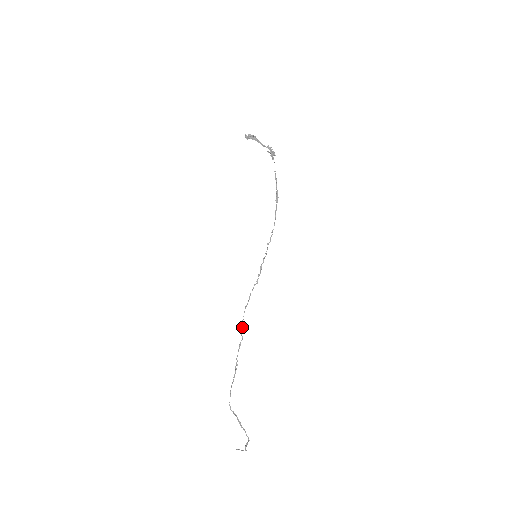
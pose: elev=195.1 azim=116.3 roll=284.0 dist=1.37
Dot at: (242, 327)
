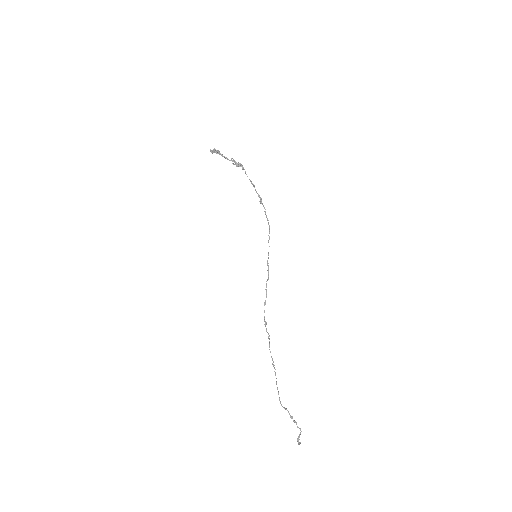
Dot at: (265, 324)
